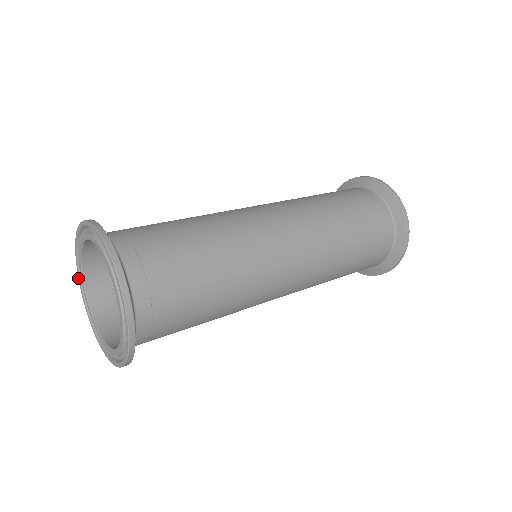
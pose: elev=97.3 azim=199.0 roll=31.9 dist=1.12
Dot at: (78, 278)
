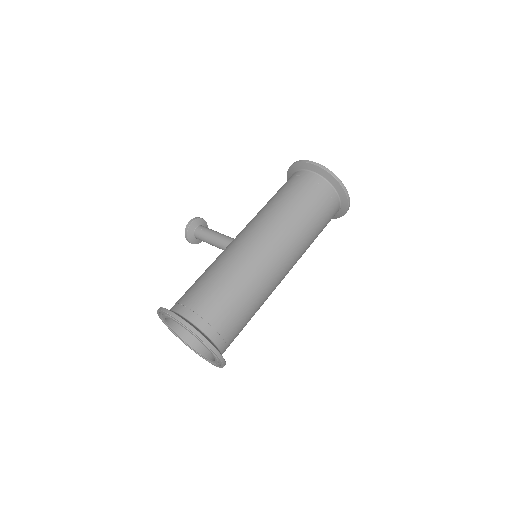
Dot at: occluded
